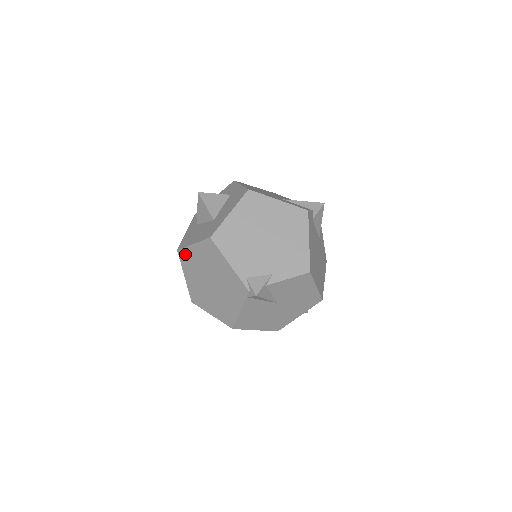
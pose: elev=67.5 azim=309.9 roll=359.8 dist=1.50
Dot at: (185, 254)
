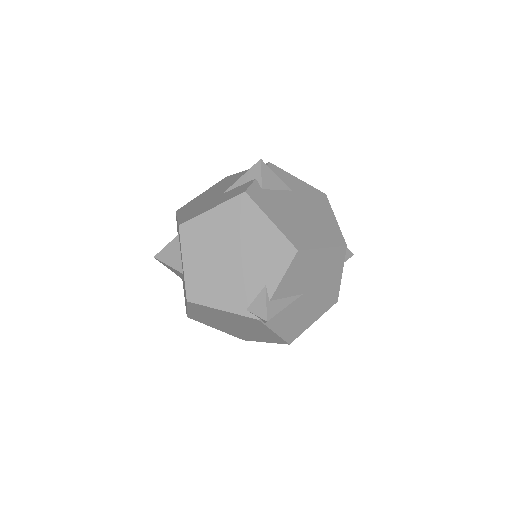
Dot at: (194, 317)
